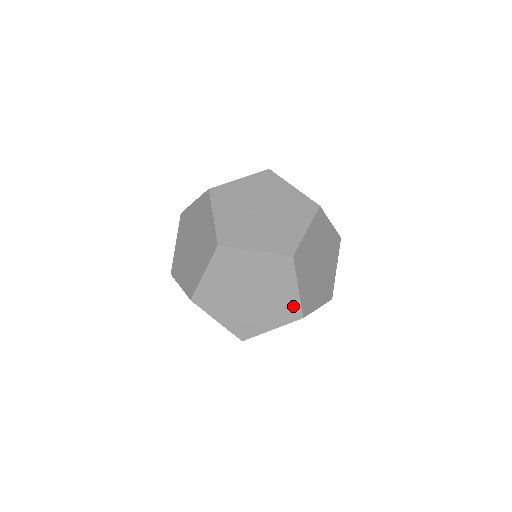
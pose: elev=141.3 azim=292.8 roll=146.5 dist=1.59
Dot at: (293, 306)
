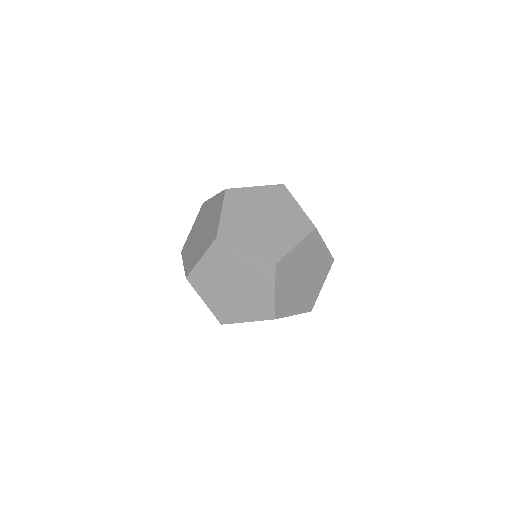
Dot at: occluded
